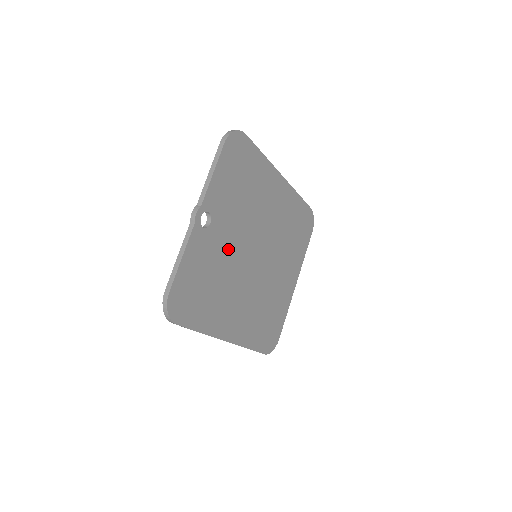
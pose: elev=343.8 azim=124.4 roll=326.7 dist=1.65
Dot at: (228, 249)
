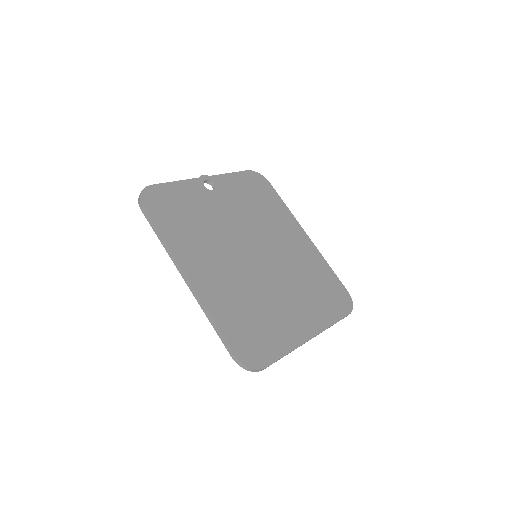
Dot at: (223, 219)
